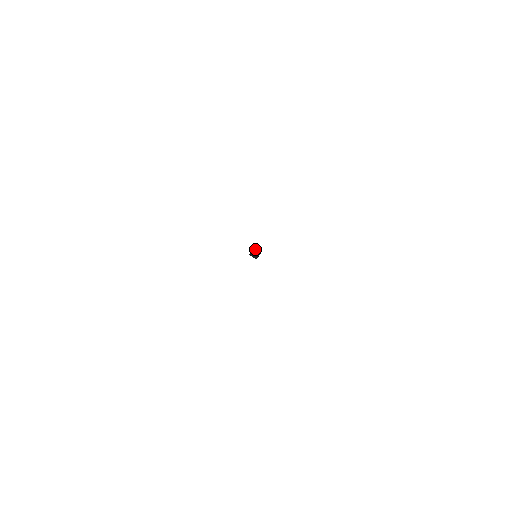
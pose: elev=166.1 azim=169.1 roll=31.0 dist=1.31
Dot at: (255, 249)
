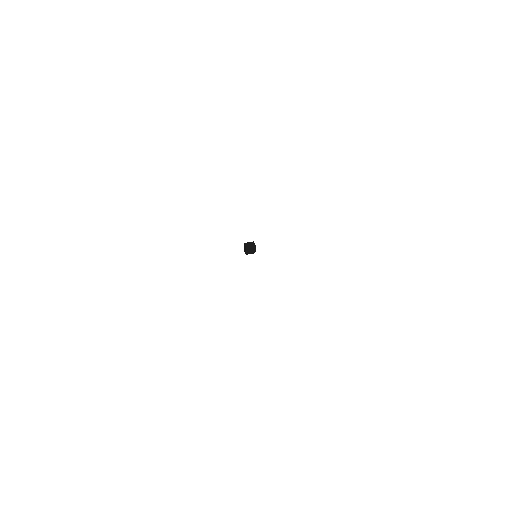
Dot at: (248, 248)
